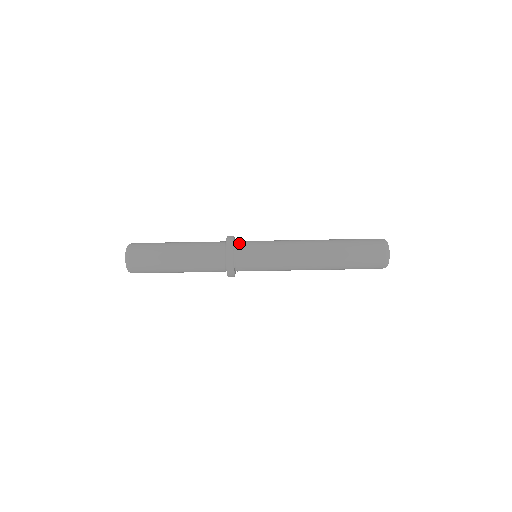
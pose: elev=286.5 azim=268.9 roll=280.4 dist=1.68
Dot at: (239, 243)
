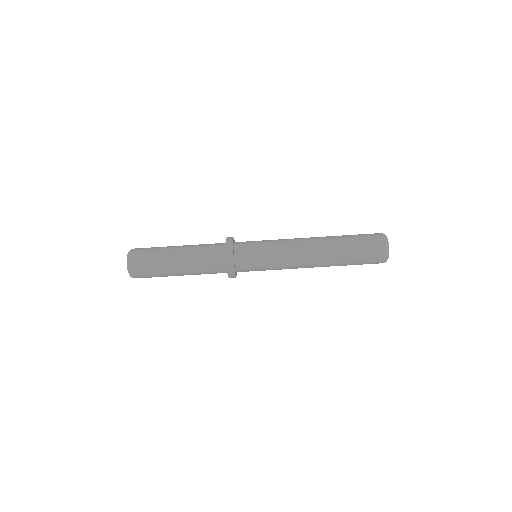
Dot at: (239, 242)
